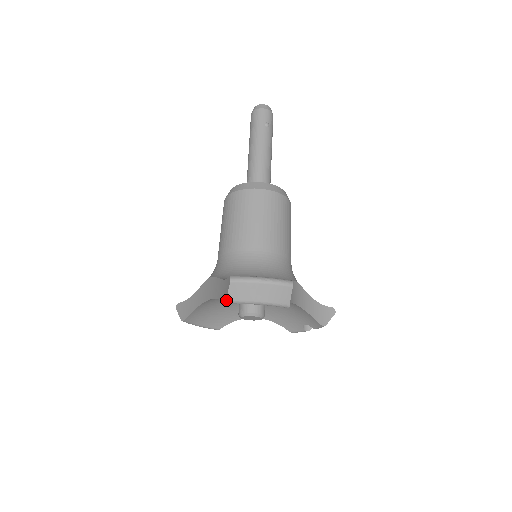
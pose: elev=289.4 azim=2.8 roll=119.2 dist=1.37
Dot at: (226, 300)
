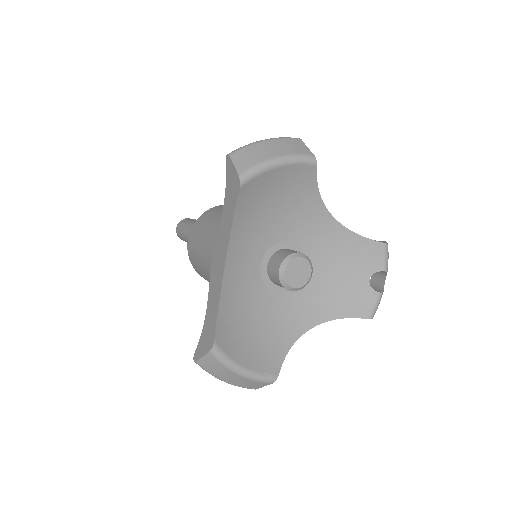
Dot at: (238, 175)
